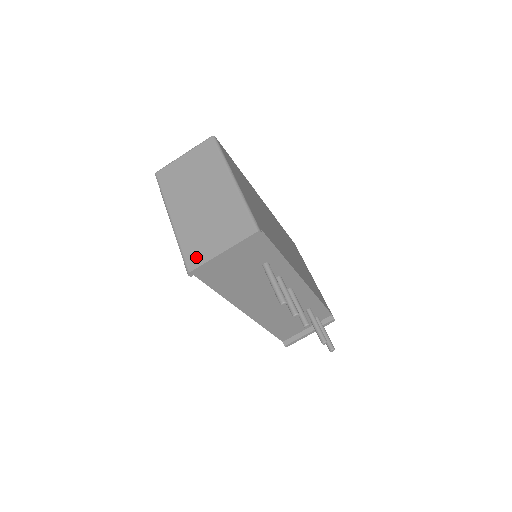
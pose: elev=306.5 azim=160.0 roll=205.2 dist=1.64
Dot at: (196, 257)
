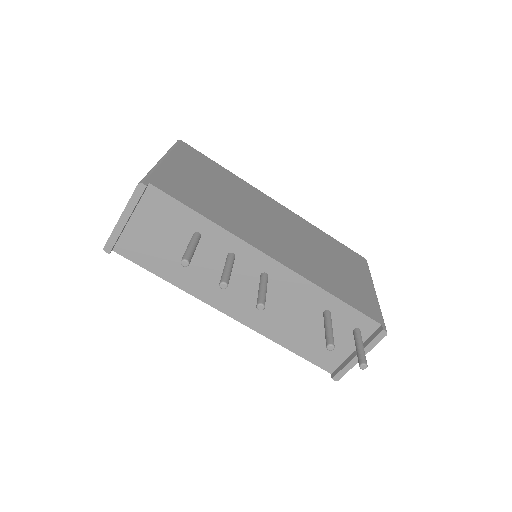
Dot at: occluded
